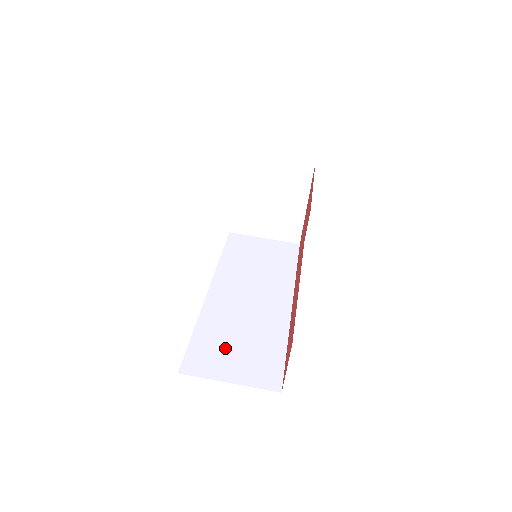
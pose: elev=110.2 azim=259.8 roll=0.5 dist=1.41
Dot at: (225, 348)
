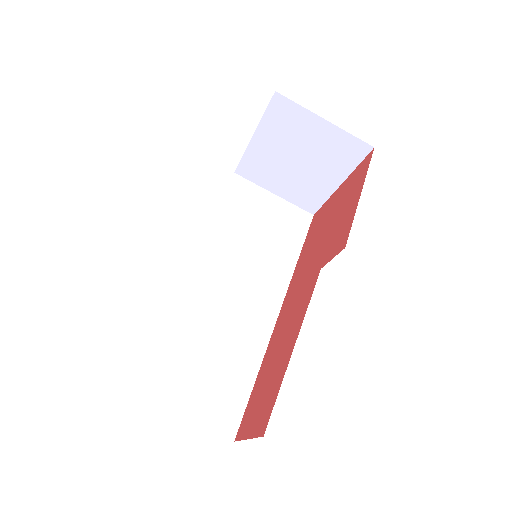
Dot at: (186, 363)
